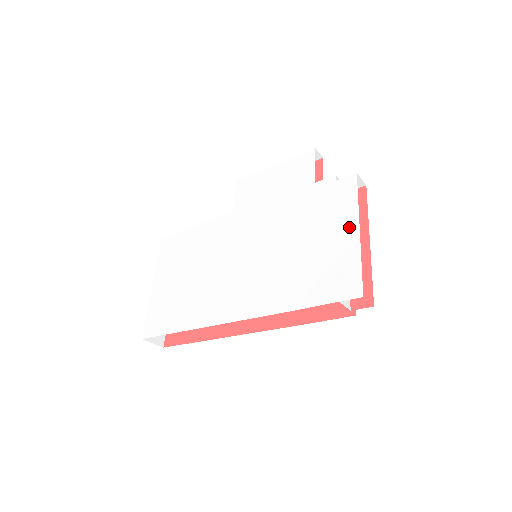
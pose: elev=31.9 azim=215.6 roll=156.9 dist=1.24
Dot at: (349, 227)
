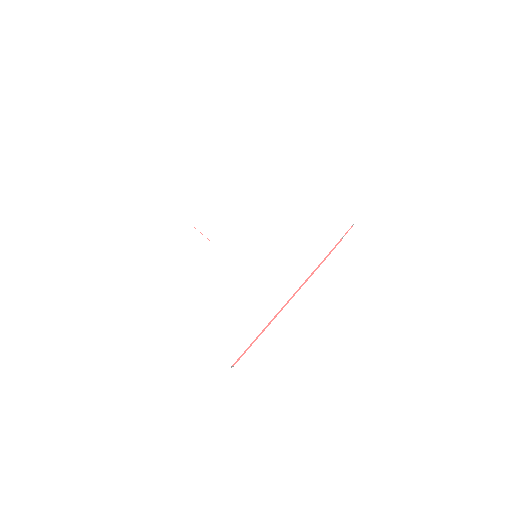
Dot at: (312, 197)
